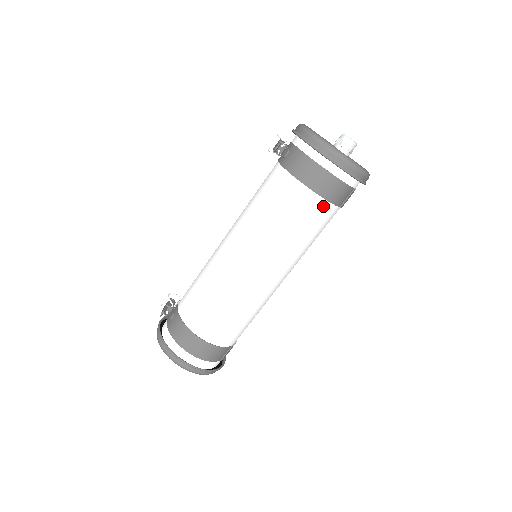
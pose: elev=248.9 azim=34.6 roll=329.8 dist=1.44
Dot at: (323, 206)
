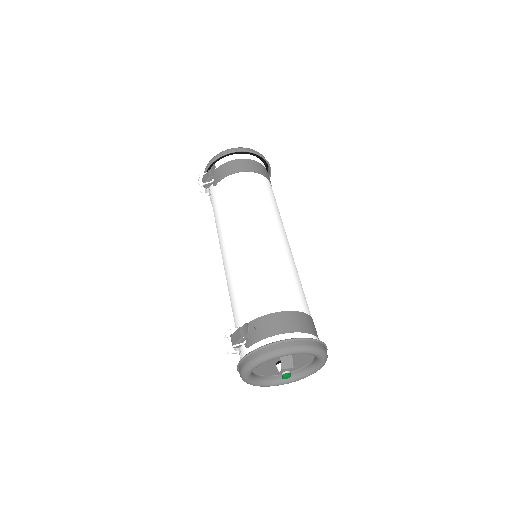
Dot at: (269, 184)
